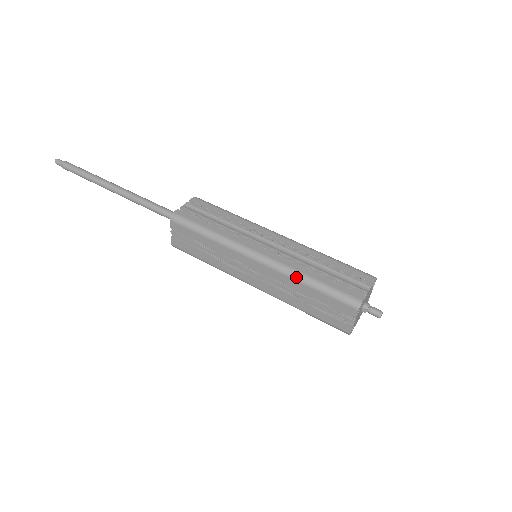
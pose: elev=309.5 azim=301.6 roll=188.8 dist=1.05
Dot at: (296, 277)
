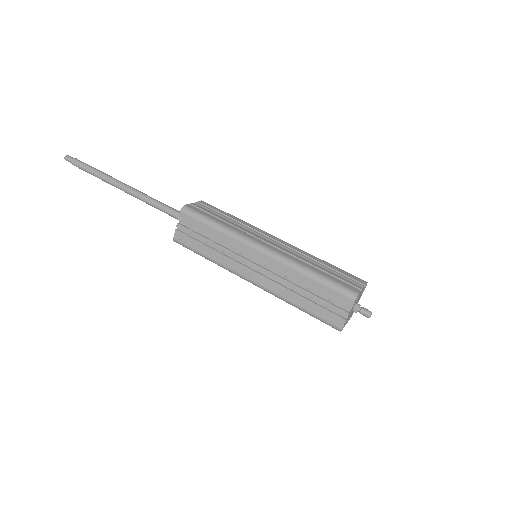
Dot at: (299, 268)
